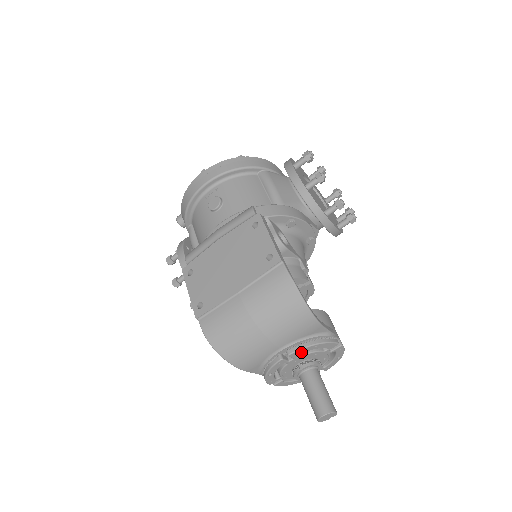
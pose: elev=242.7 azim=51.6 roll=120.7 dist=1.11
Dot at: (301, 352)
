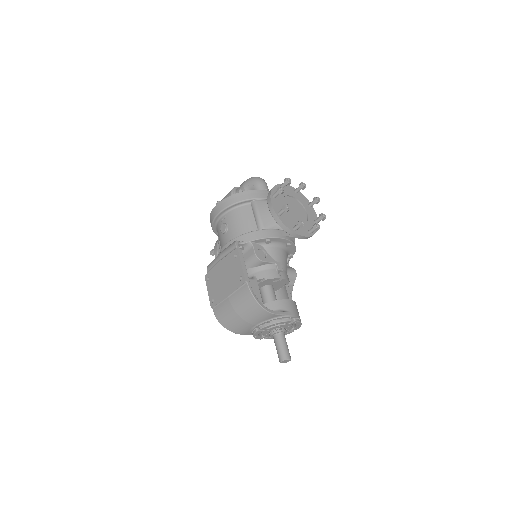
Dot at: (267, 327)
